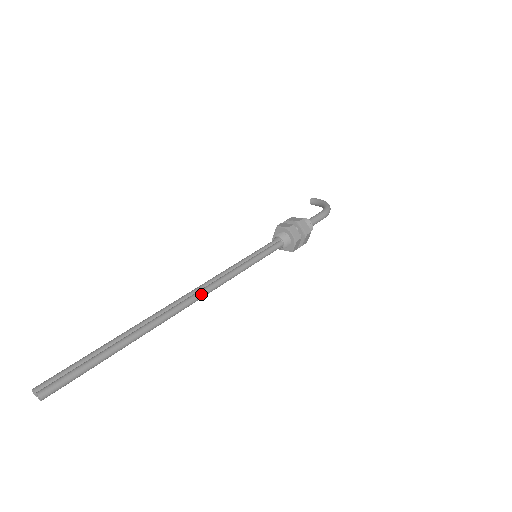
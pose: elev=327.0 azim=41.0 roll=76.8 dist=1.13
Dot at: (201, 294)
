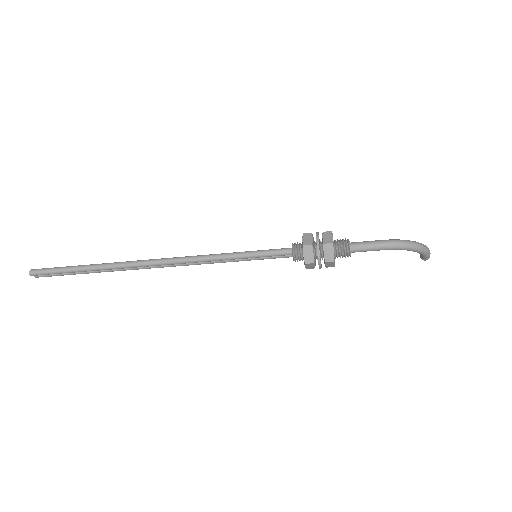
Dot at: (169, 259)
